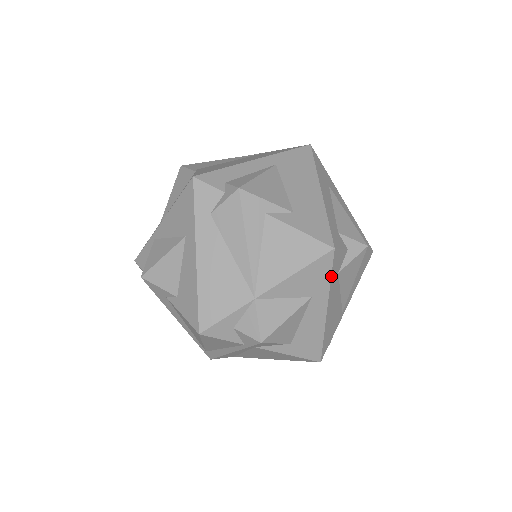
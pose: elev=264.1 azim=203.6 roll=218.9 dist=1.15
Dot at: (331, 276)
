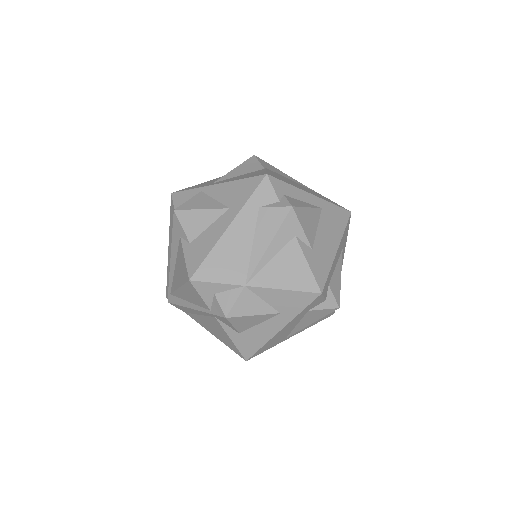
Dot at: (304, 309)
